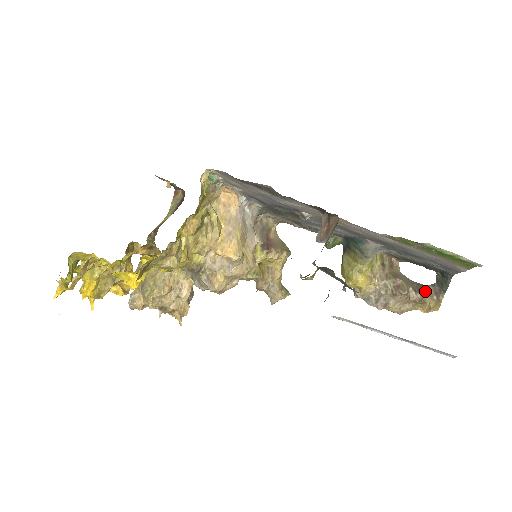
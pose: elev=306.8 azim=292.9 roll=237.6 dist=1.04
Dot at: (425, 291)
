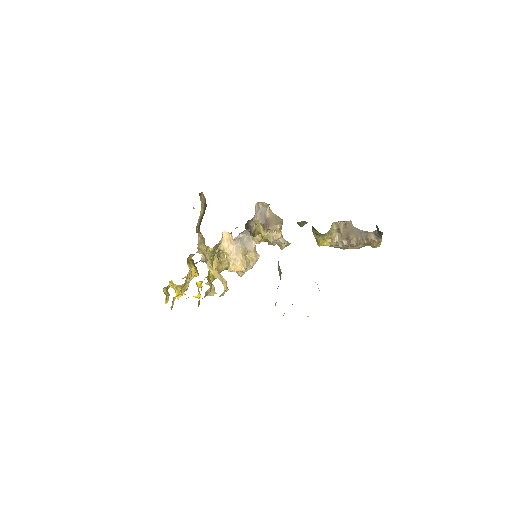
Dot at: (370, 237)
